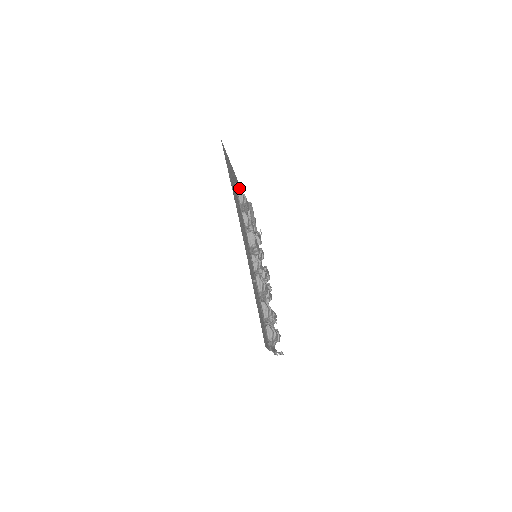
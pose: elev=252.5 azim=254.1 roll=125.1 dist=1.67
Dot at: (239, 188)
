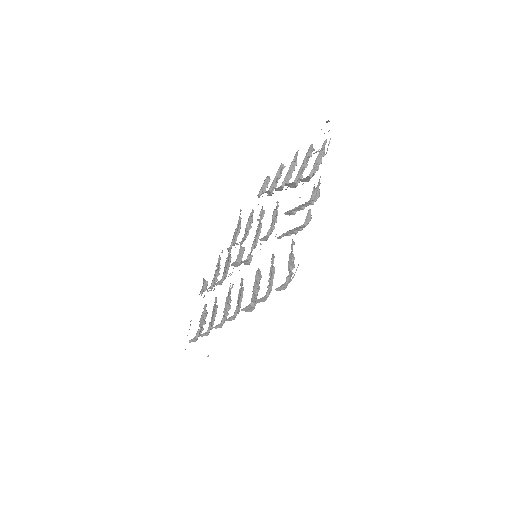
Dot at: occluded
